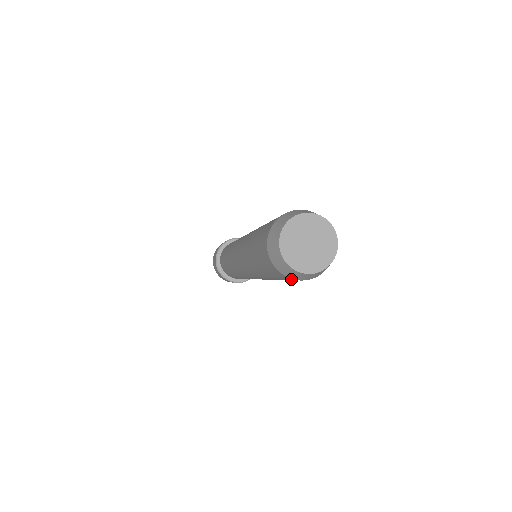
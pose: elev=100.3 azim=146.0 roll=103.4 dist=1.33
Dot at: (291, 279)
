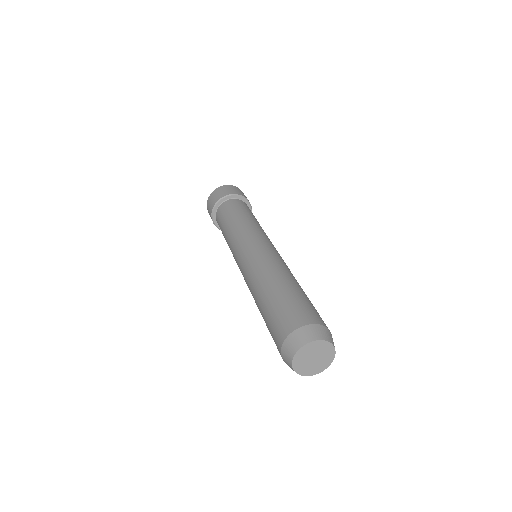
Dot at: occluded
